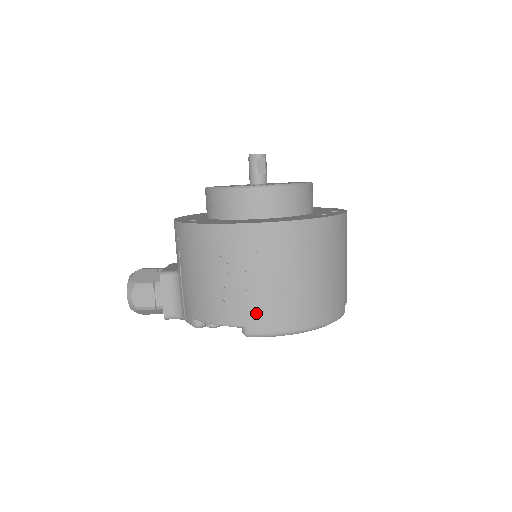
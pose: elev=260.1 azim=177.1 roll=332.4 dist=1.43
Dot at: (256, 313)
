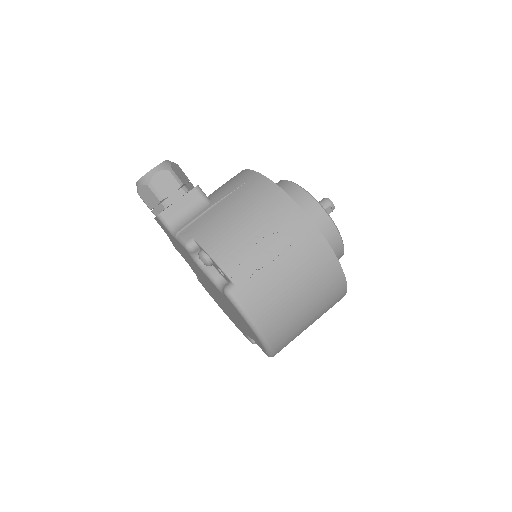
Dot at: (254, 285)
